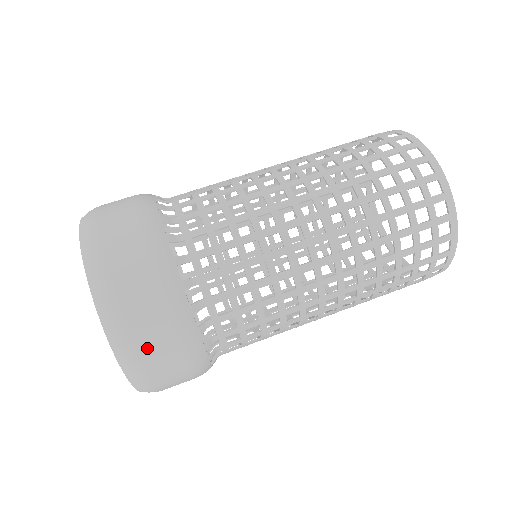
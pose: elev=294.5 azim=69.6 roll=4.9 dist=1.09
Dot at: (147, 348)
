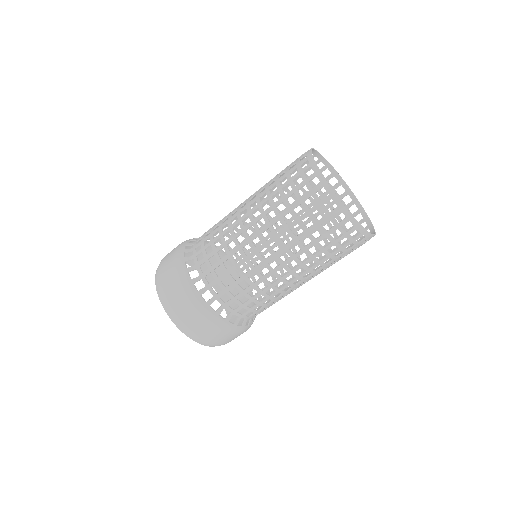
Dot at: occluded
